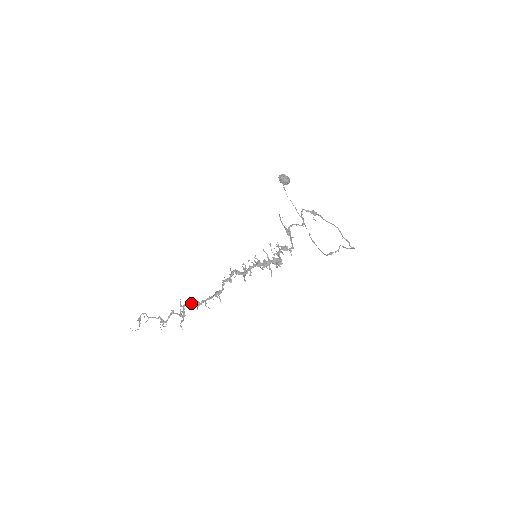
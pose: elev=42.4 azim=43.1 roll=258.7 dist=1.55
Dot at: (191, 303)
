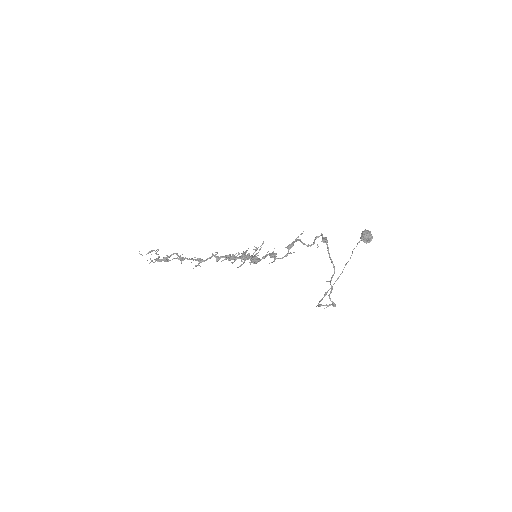
Dot at: occluded
